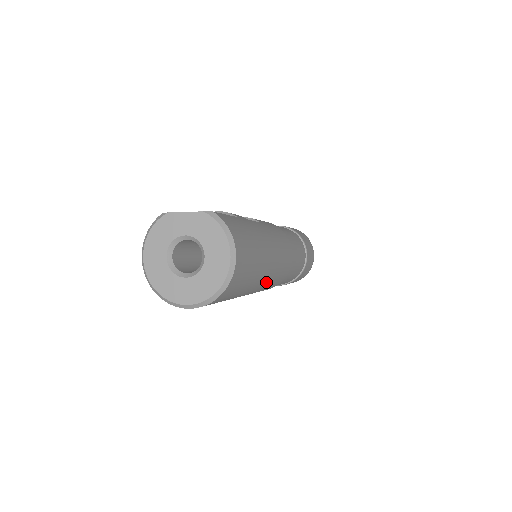
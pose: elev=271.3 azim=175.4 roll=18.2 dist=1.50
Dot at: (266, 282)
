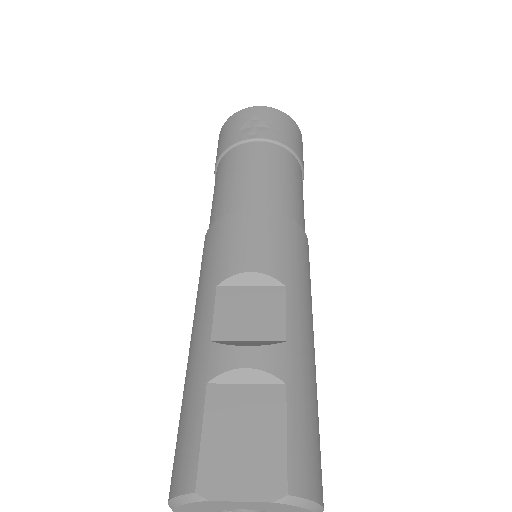
Dot at: occluded
